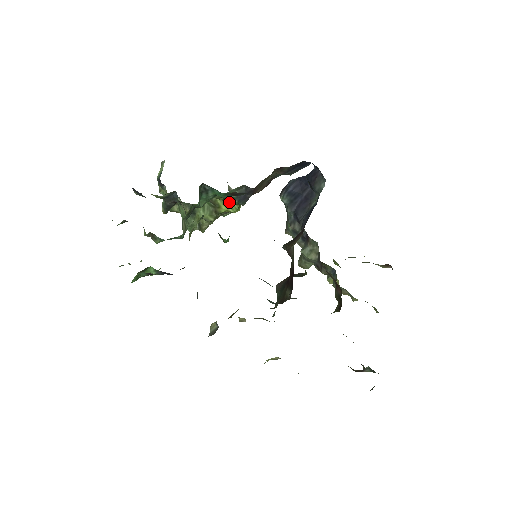
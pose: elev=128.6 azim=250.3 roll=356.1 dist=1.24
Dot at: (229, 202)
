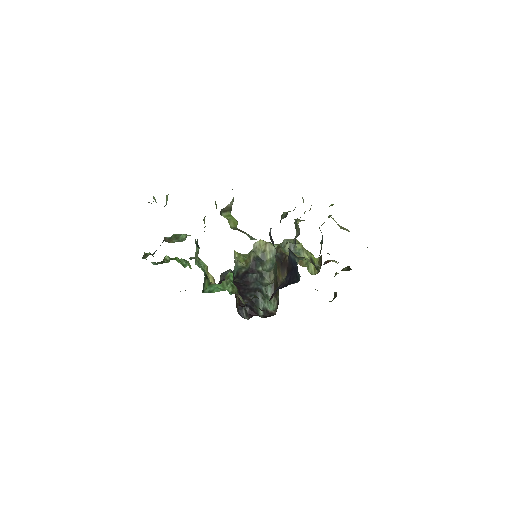
Dot at: occluded
